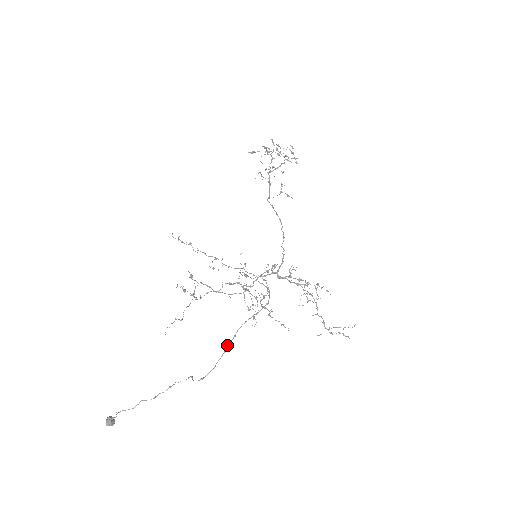
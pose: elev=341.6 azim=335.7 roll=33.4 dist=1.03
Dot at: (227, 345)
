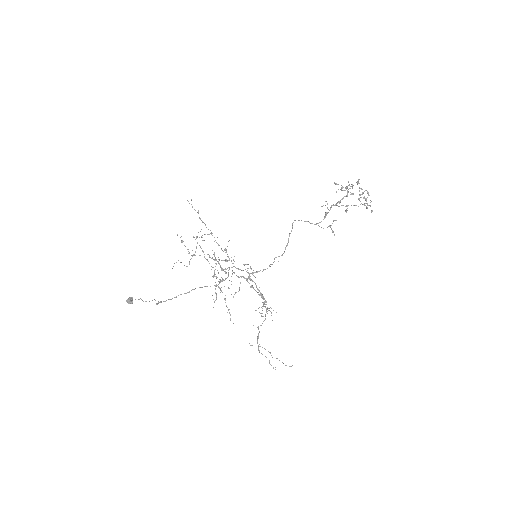
Dot at: (180, 294)
